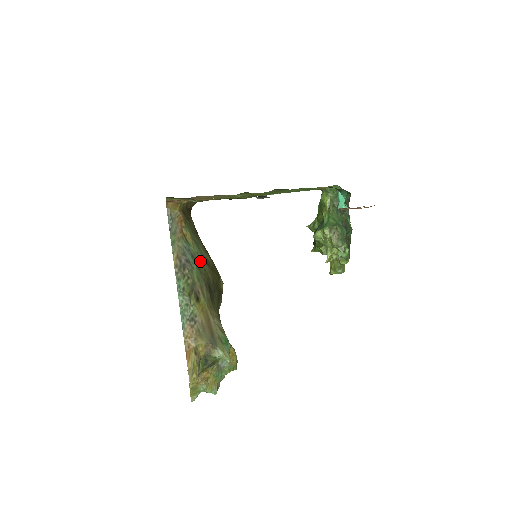
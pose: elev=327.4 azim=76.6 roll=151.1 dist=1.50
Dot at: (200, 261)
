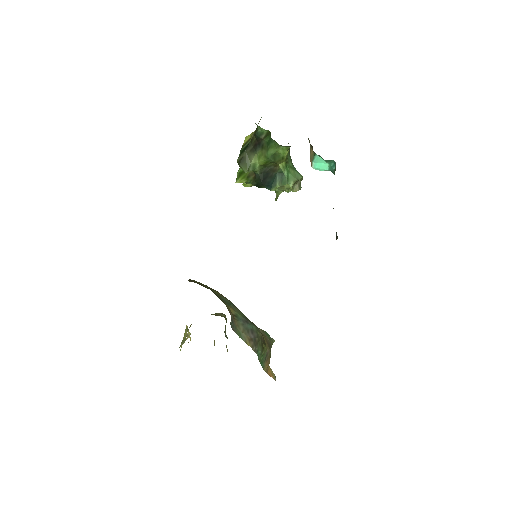
Dot at: (242, 314)
